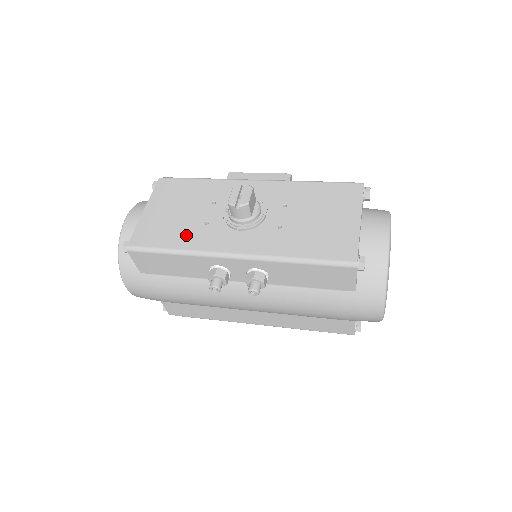
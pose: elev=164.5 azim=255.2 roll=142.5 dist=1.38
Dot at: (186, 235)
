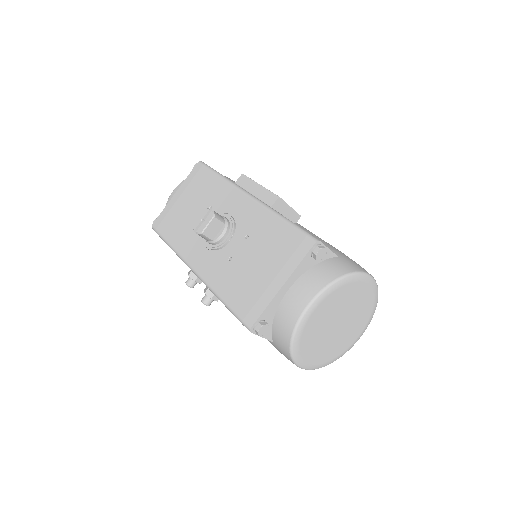
Dot at: (180, 233)
